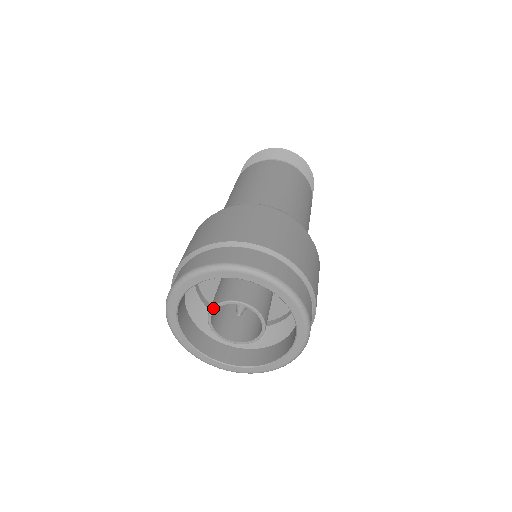
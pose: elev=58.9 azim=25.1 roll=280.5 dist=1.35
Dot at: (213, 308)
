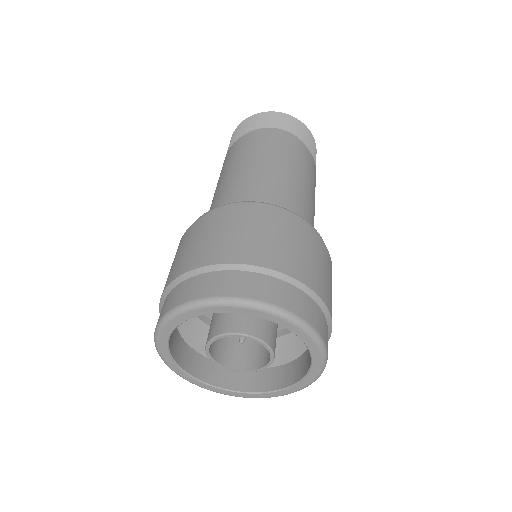
Dot at: (207, 353)
